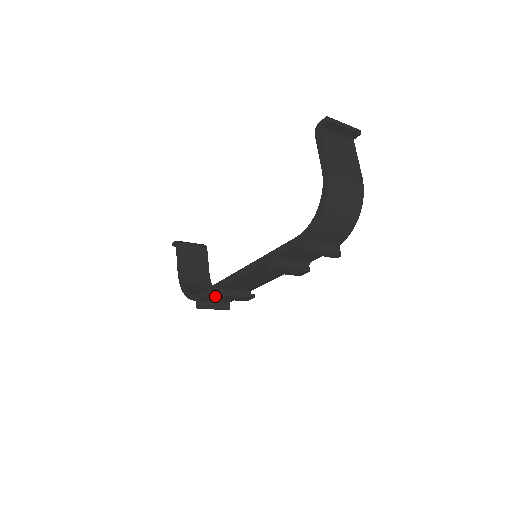
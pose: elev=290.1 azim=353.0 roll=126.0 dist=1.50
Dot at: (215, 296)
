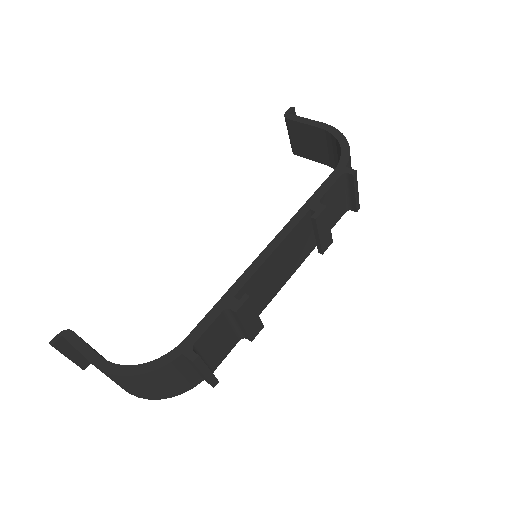
Dot at: (233, 309)
